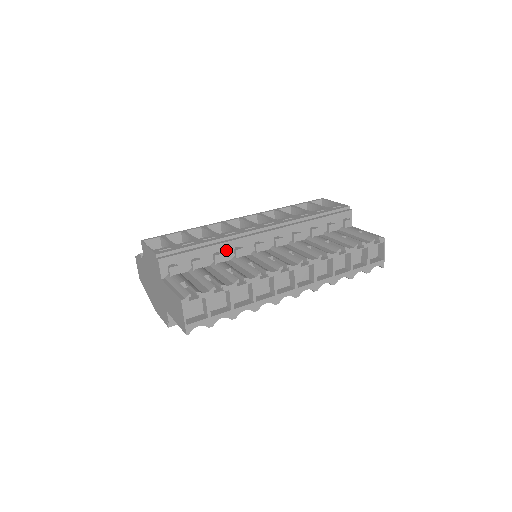
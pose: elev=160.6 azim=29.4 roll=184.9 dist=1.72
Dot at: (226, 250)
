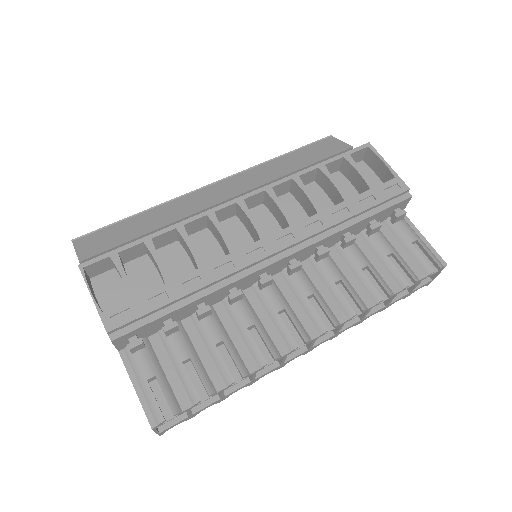
Dot at: (216, 296)
